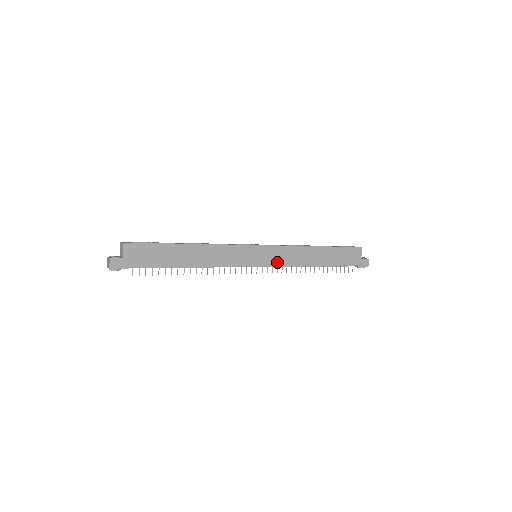
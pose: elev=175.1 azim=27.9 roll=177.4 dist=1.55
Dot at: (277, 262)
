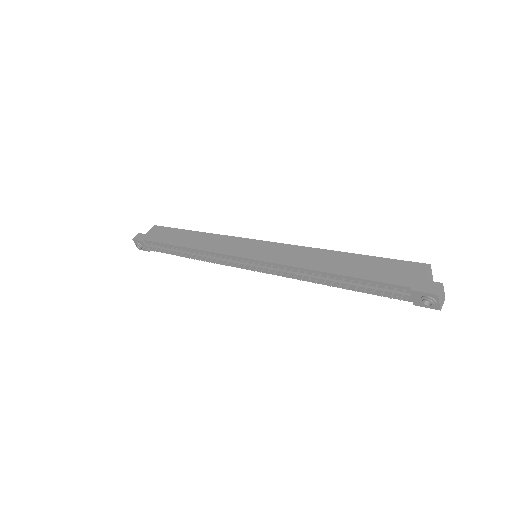
Dot at: (271, 259)
